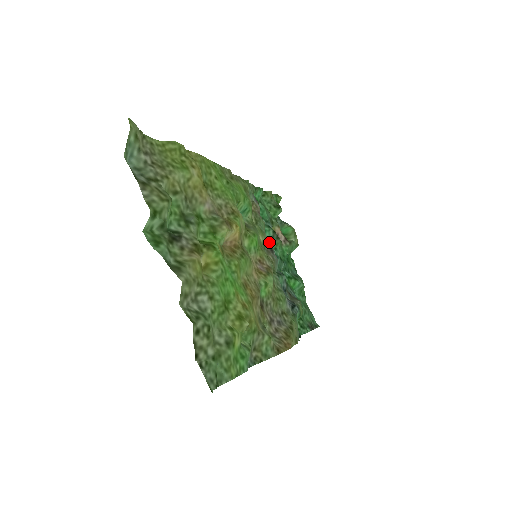
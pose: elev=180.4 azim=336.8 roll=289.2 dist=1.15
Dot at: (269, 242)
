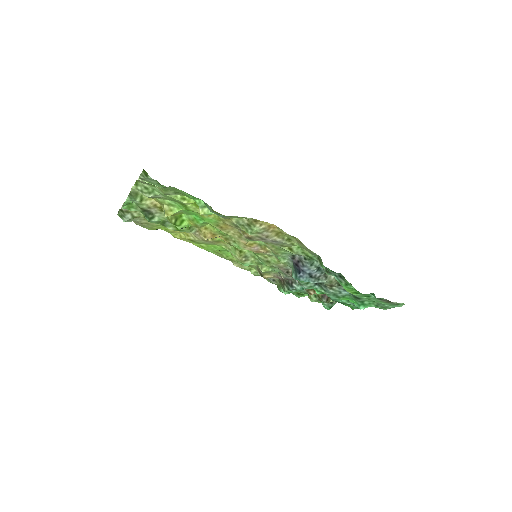
Dot at: occluded
